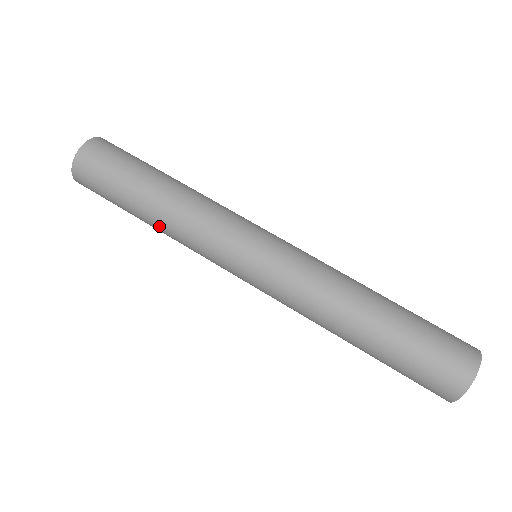
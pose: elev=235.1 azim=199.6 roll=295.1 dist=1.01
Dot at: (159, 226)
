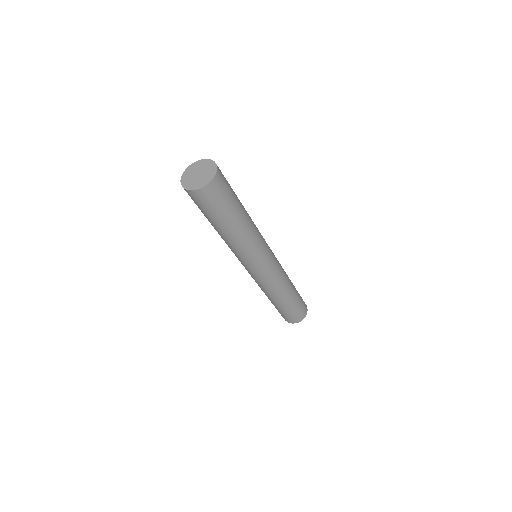
Dot at: (227, 237)
